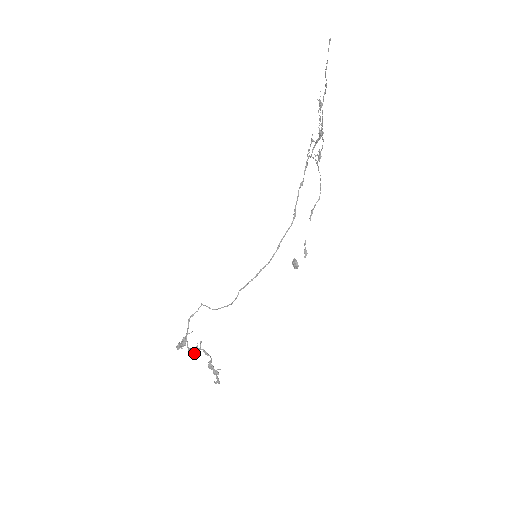
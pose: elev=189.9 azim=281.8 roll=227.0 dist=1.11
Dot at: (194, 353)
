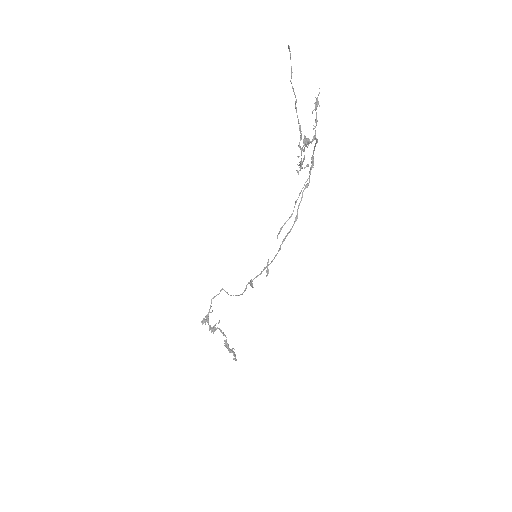
Dot at: (213, 331)
